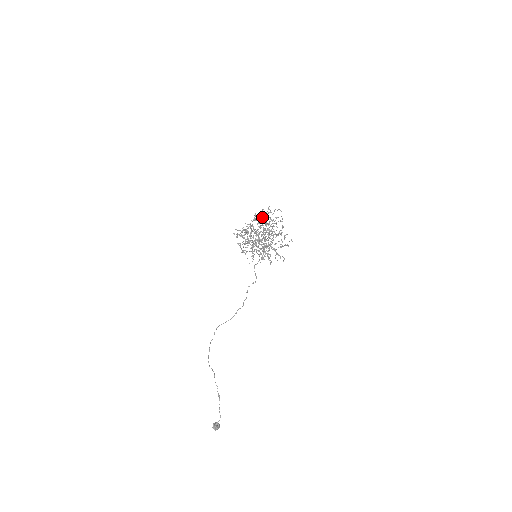
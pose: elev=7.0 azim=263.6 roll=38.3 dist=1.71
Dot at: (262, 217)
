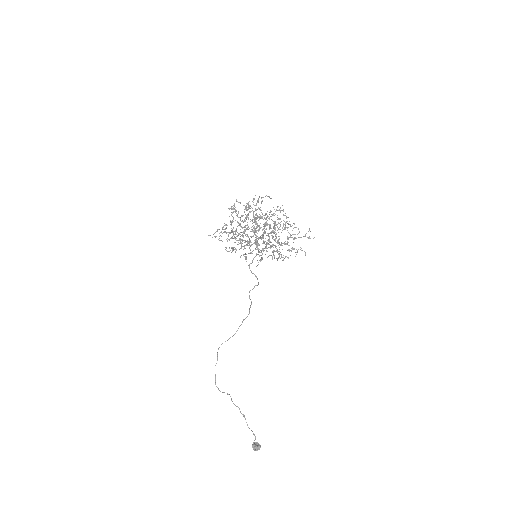
Dot at: (245, 209)
